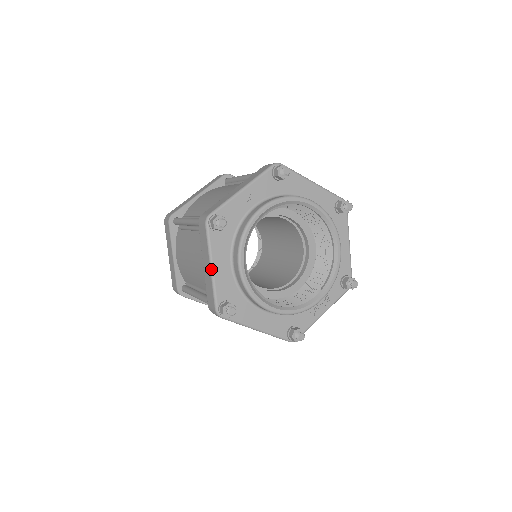
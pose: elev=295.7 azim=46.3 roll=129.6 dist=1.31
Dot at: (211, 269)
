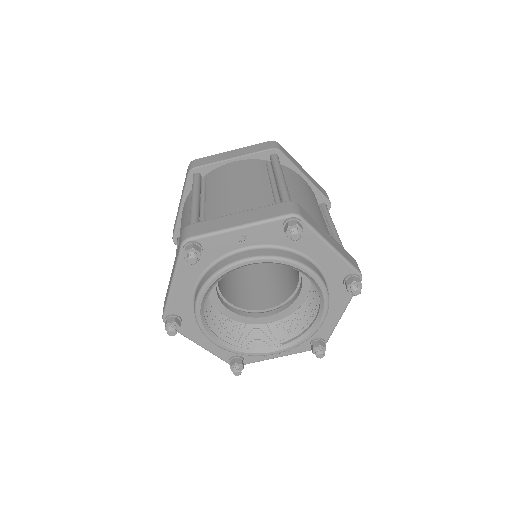
Dot at: (171, 285)
